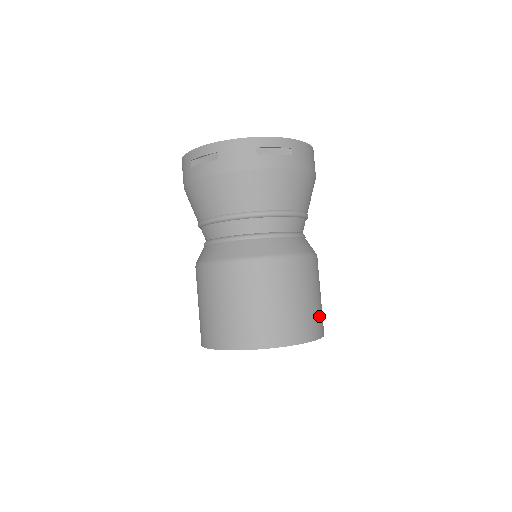
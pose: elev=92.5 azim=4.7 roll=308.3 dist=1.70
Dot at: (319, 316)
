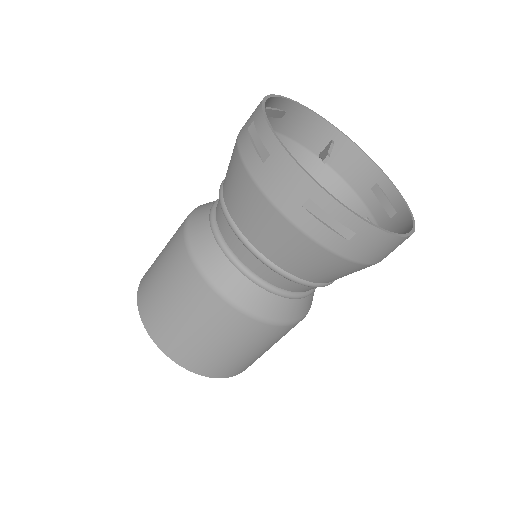
Dot at: (244, 364)
